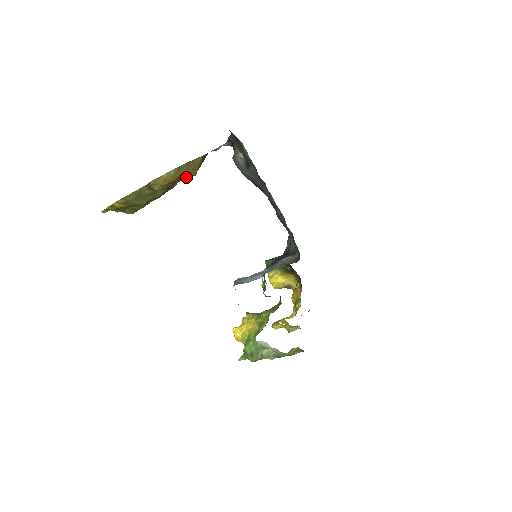
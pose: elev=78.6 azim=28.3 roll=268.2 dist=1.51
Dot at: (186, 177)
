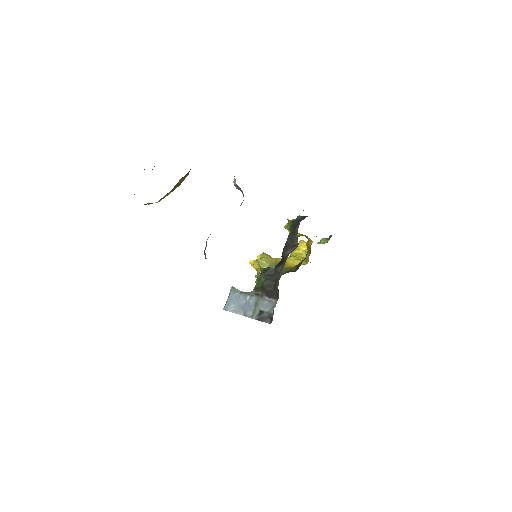
Dot at: occluded
